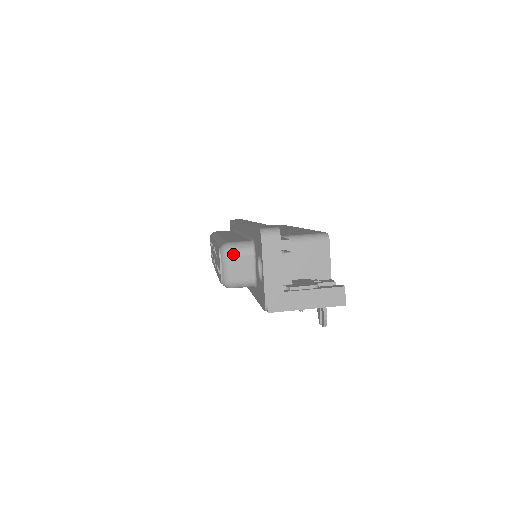
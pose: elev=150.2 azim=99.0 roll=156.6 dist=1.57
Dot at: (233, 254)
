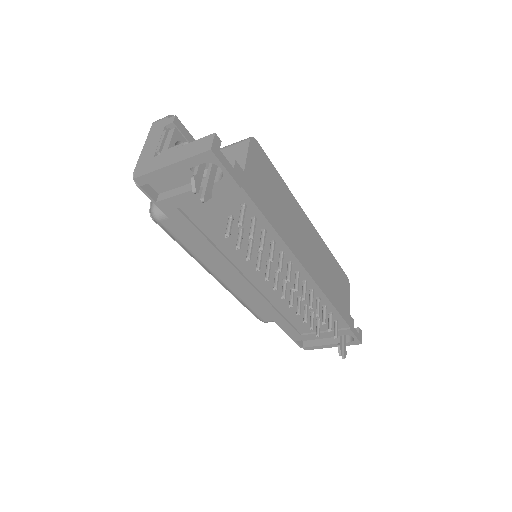
Dot at: occluded
